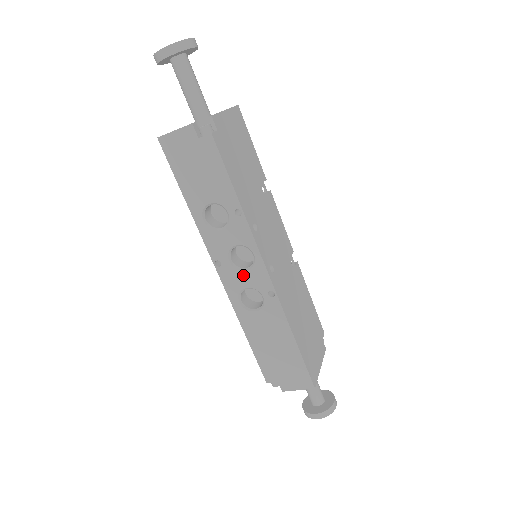
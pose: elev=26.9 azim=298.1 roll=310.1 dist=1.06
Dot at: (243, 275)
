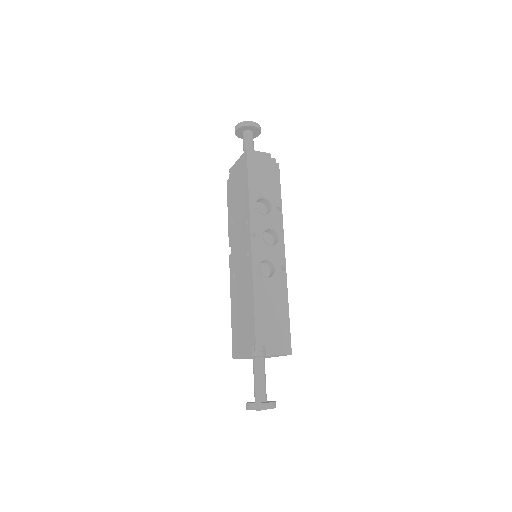
Dot at: (268, 249)
